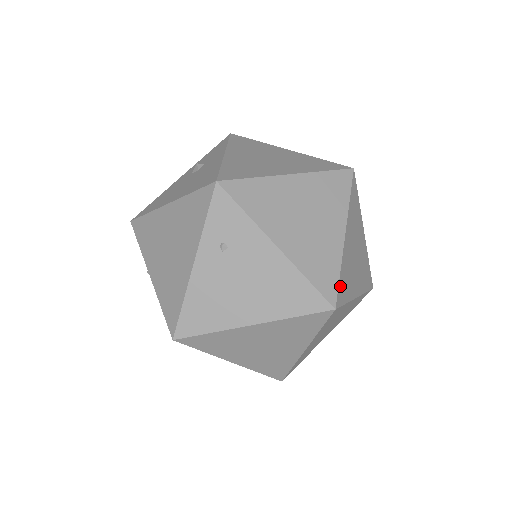
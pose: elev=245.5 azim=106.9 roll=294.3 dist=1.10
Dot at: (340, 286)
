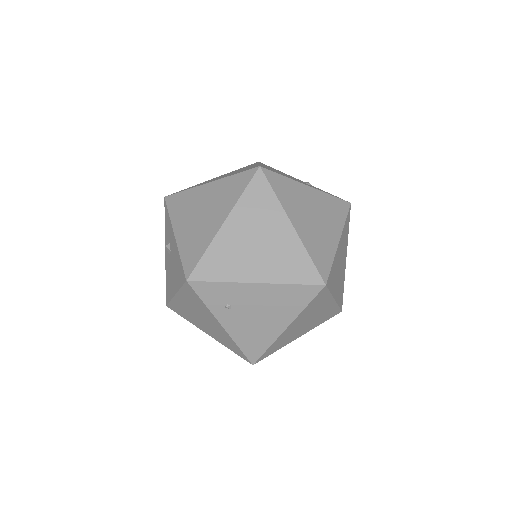
Dot at: (317, 264)
